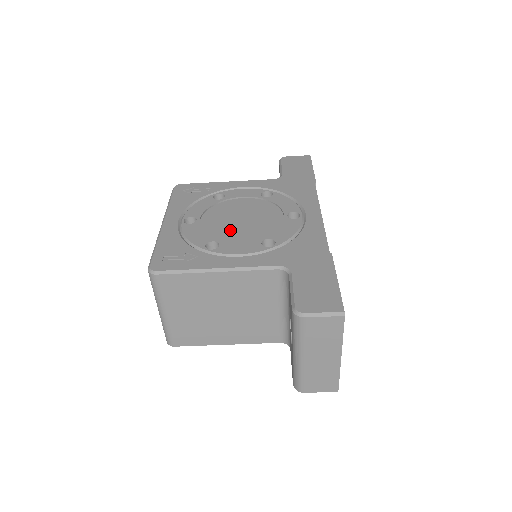
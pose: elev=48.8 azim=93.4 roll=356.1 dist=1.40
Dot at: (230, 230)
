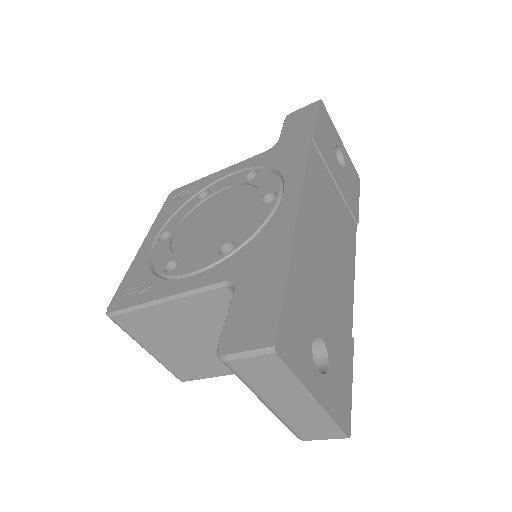
Dot at: (197, 239)
